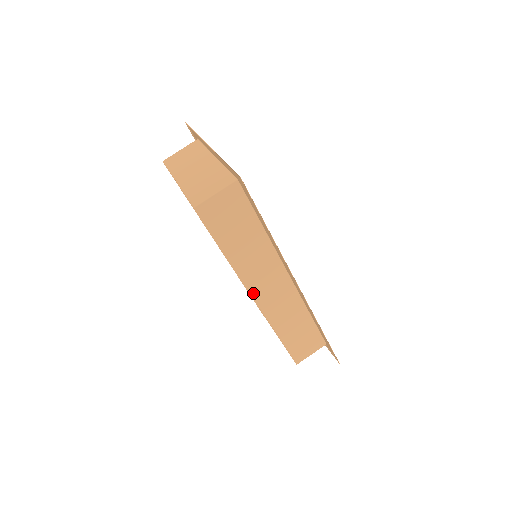
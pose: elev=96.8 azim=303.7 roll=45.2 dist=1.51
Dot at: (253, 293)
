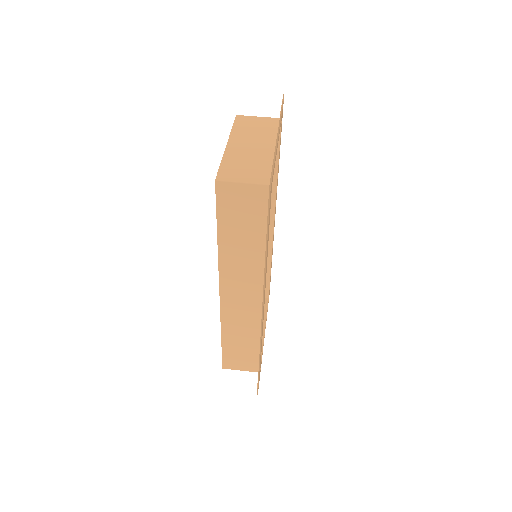
Dot at: (222, 287)
